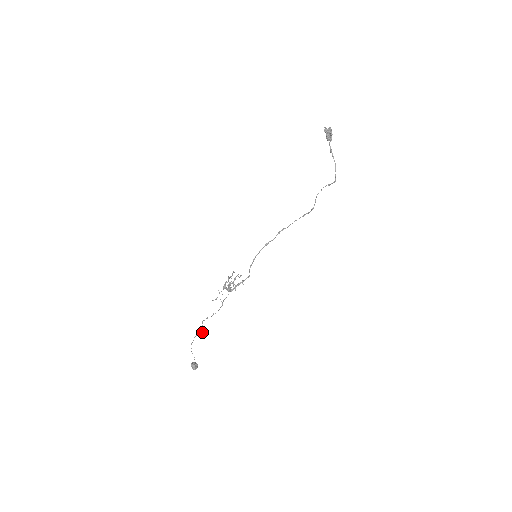
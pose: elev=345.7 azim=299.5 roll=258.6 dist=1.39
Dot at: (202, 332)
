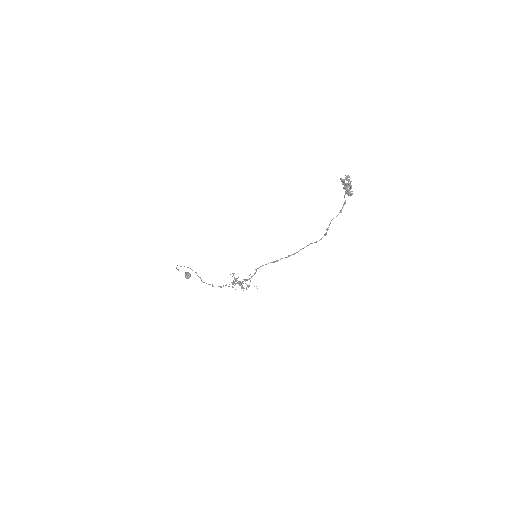
Dot at: occluded
